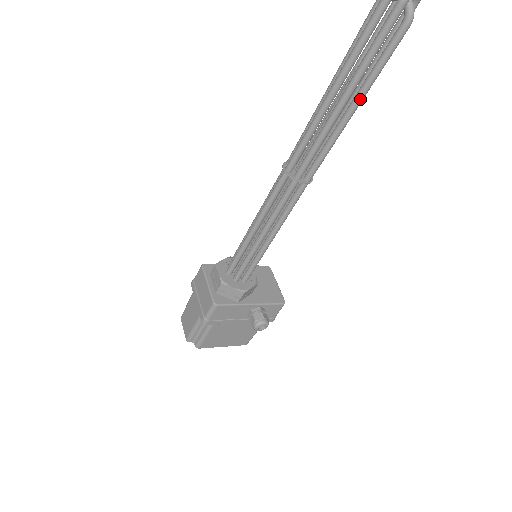
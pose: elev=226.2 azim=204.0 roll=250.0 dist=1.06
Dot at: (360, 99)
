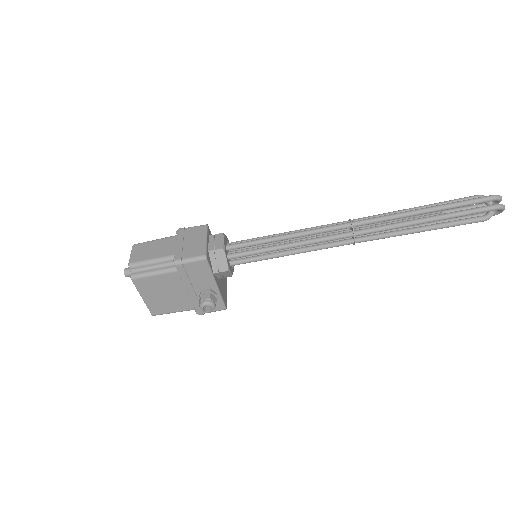
Dot at: (431, 229)
